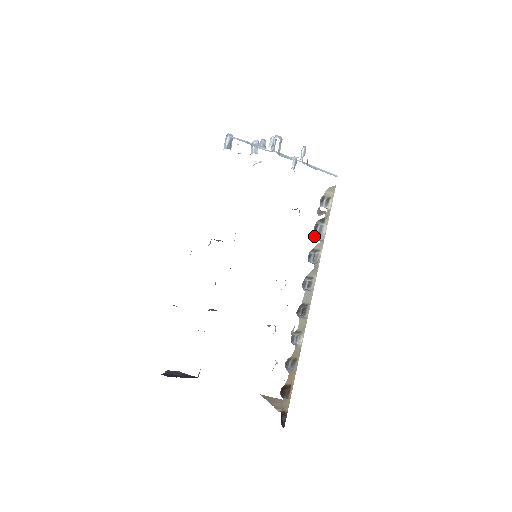
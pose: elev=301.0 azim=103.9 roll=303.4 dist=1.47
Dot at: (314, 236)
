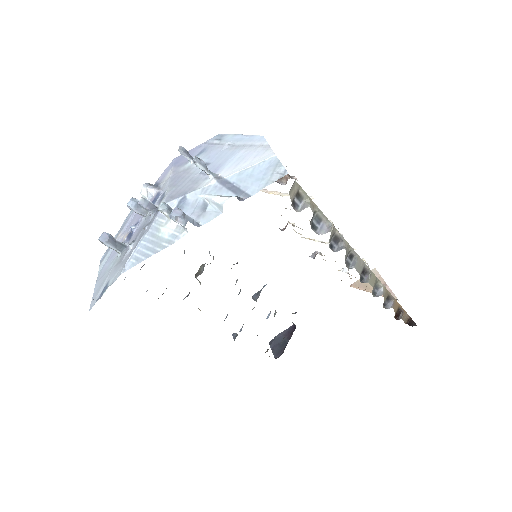
Dot at: occluded
